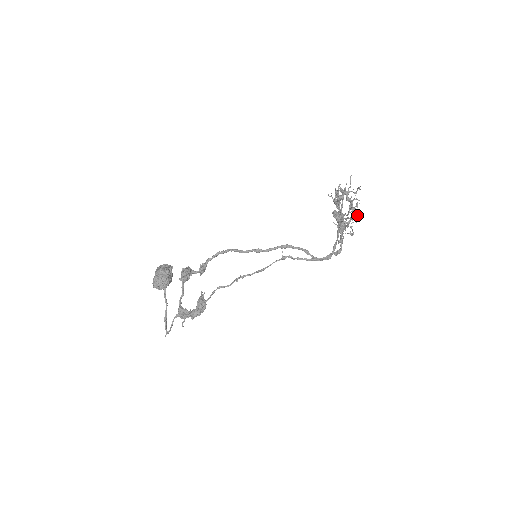
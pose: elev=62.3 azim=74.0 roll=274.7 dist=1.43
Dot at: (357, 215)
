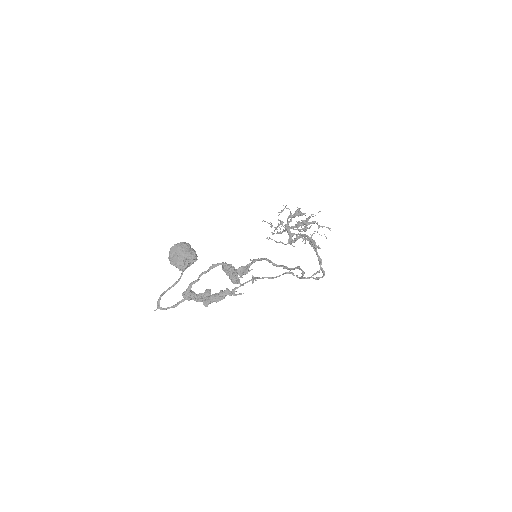
Dot at: occluded
